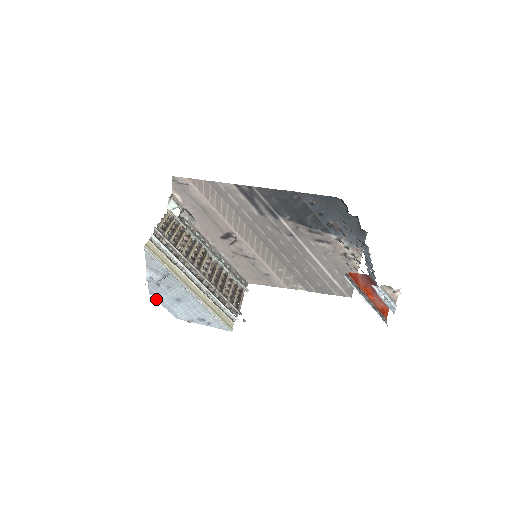
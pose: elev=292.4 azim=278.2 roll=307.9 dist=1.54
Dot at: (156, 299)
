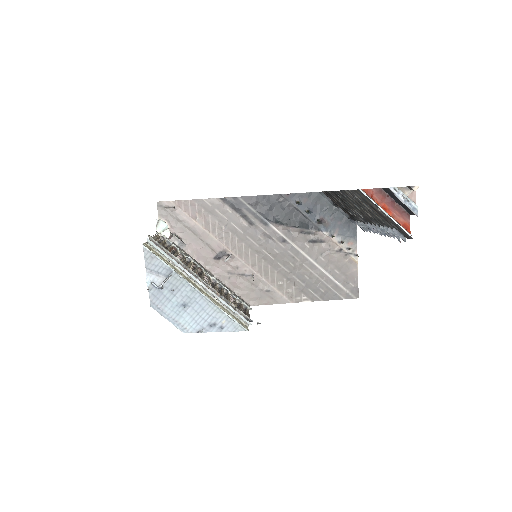
Dot at: (159, 312)
